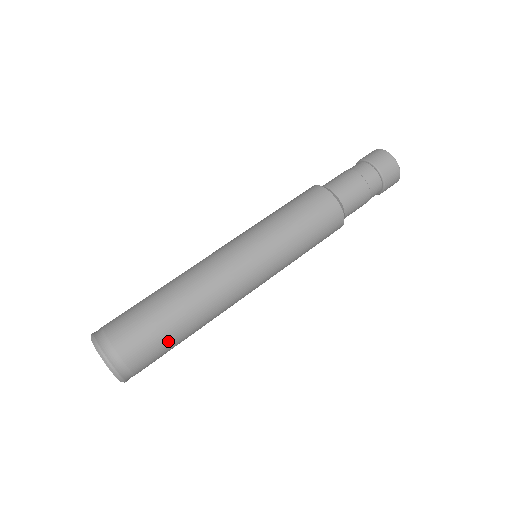
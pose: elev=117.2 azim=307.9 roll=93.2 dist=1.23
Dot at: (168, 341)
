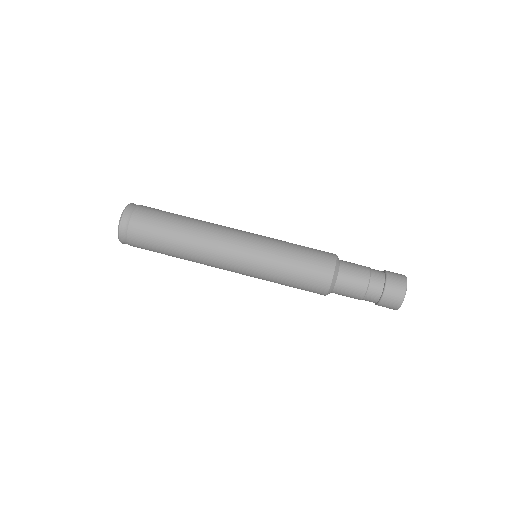
Dot at: occluded
